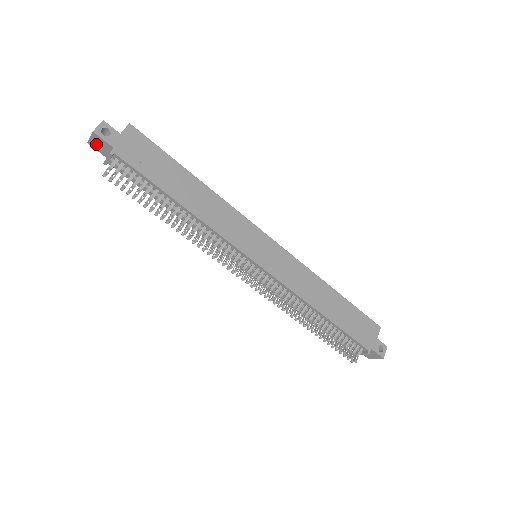
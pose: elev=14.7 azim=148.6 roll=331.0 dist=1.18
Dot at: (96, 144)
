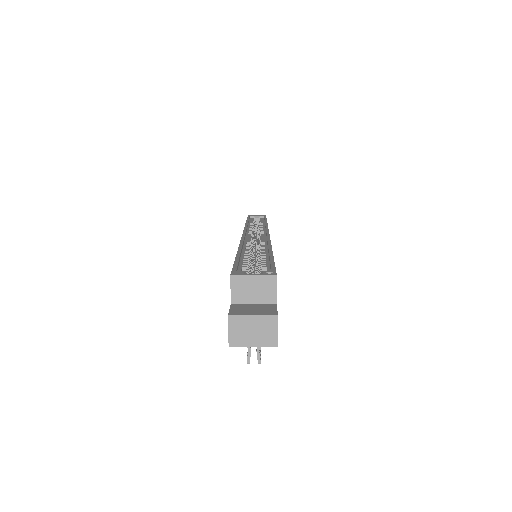
Dot at: (247, 341)
